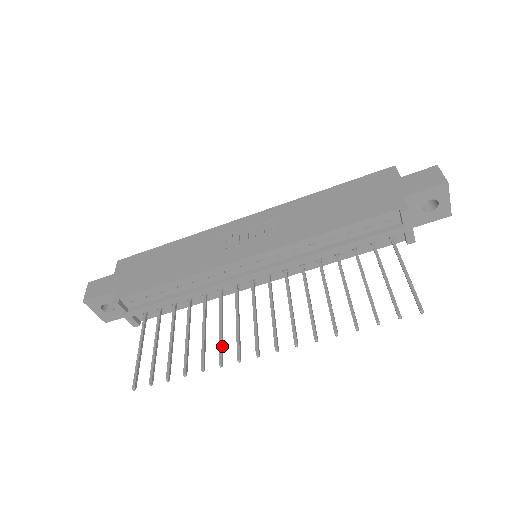
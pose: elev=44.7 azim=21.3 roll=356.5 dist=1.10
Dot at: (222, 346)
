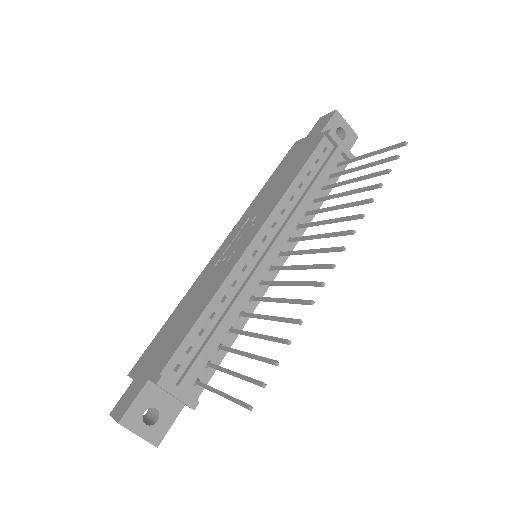
Dot at: (297, 301)
